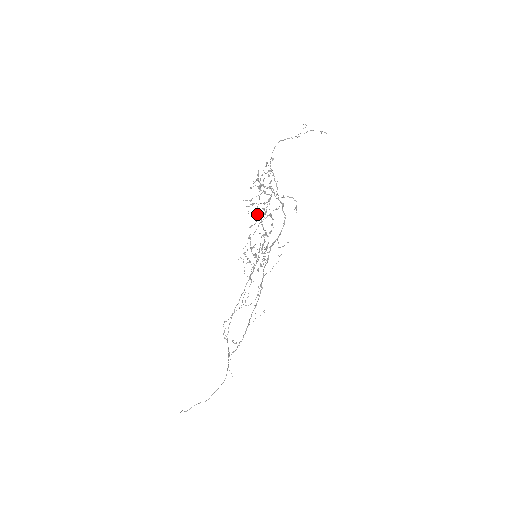
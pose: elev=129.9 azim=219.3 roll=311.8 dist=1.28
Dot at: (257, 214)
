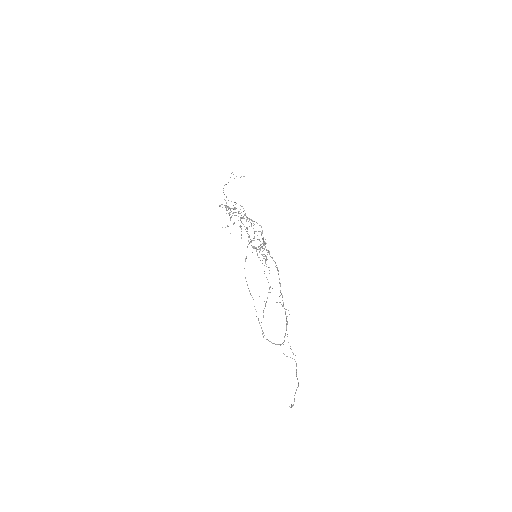
Dot at: occluded
